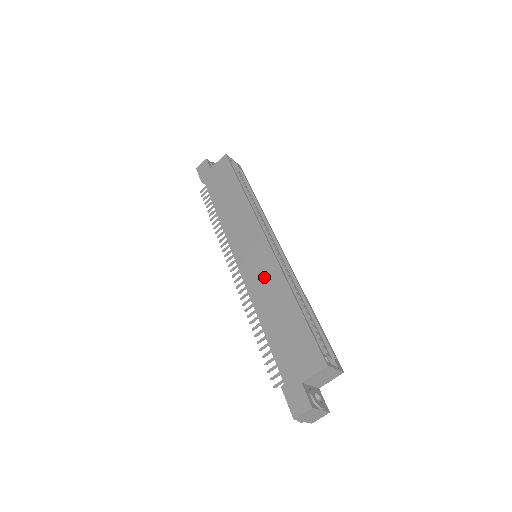
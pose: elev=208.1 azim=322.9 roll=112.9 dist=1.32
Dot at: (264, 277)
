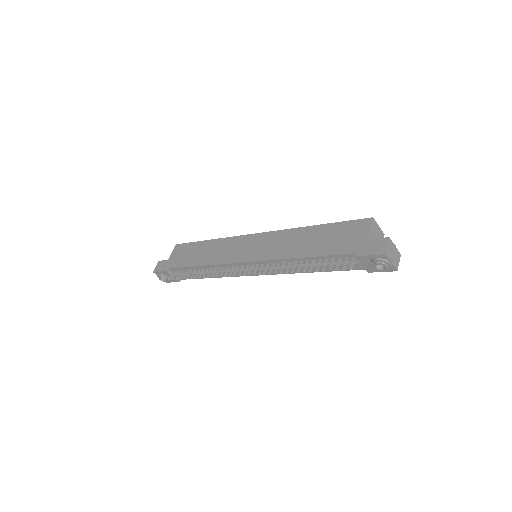
Dot at: (278, 243)
